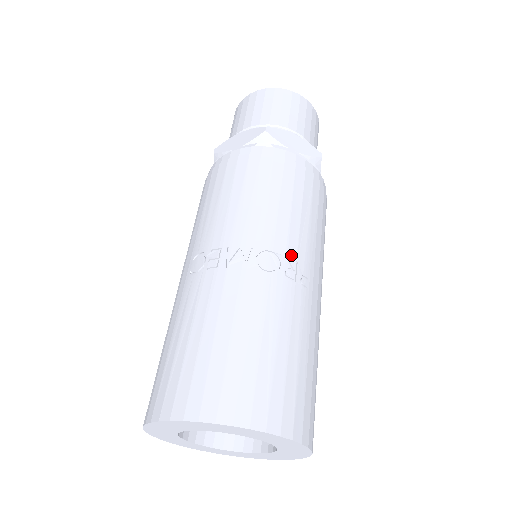
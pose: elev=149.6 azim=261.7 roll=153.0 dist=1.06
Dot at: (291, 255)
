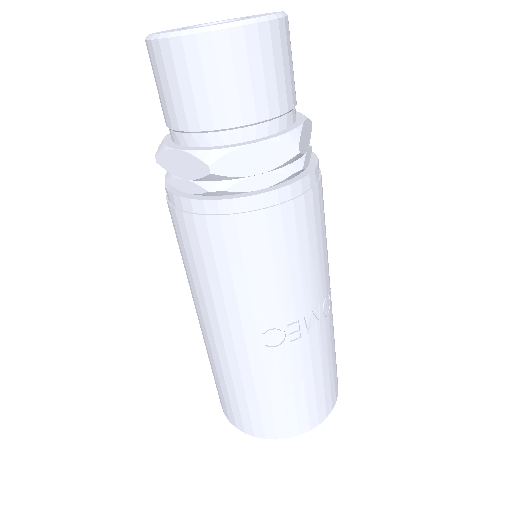
Dot at: occluded
